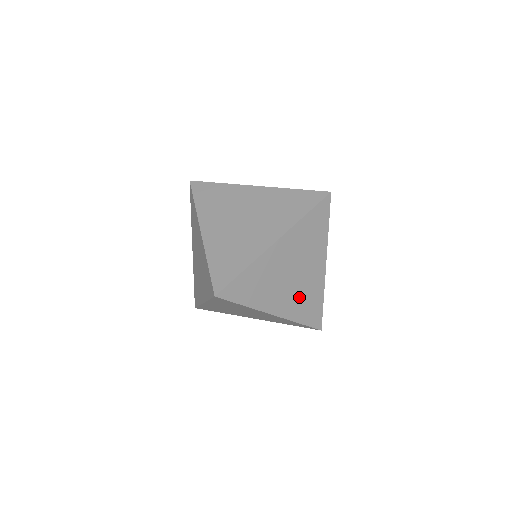
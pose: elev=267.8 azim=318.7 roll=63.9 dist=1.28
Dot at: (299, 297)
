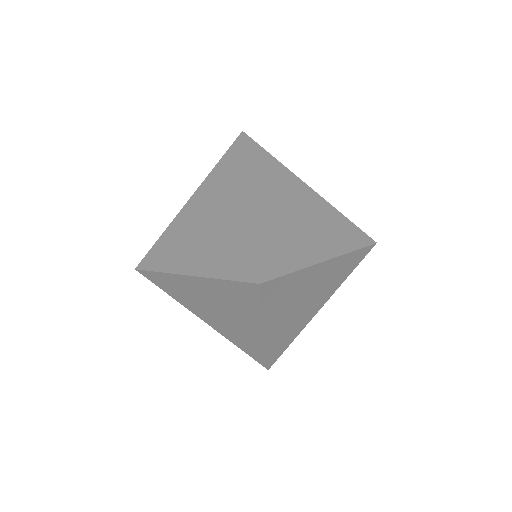
Dot at: (325, 229)
